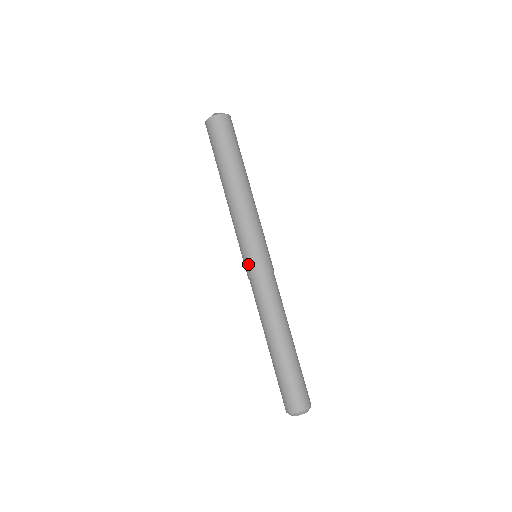
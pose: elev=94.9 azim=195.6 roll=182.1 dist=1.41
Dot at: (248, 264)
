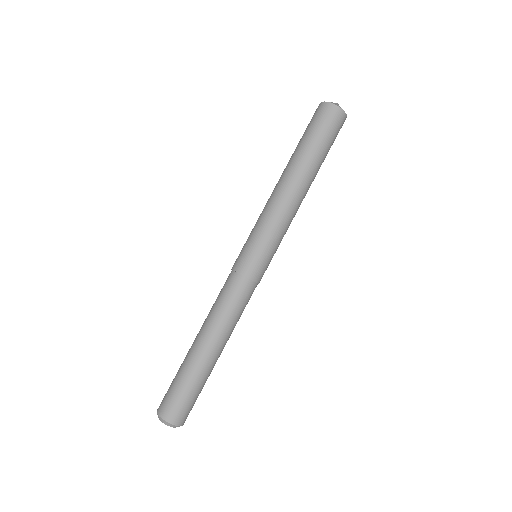
Dot at: (242, 256)
